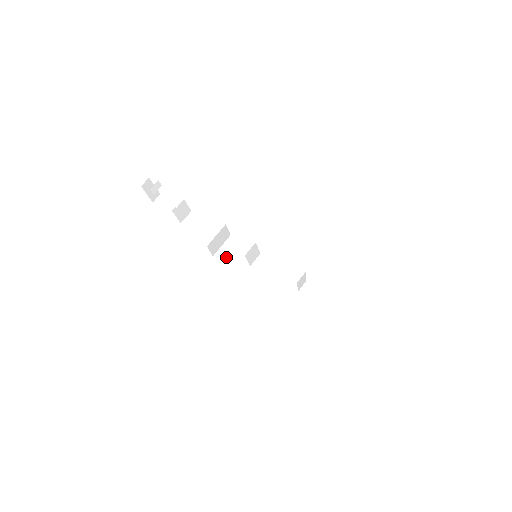
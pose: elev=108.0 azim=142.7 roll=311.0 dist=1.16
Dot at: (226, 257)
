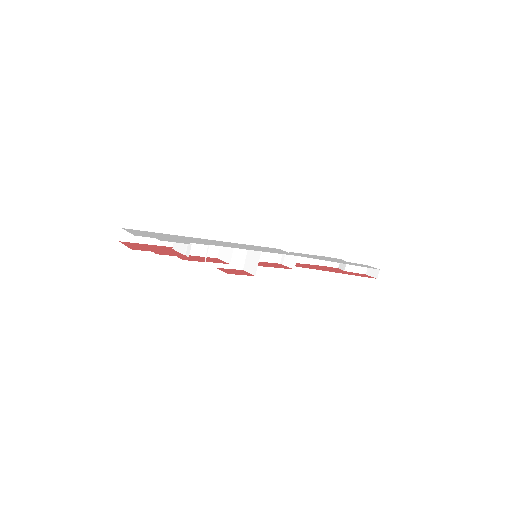
Dot at: occluded
